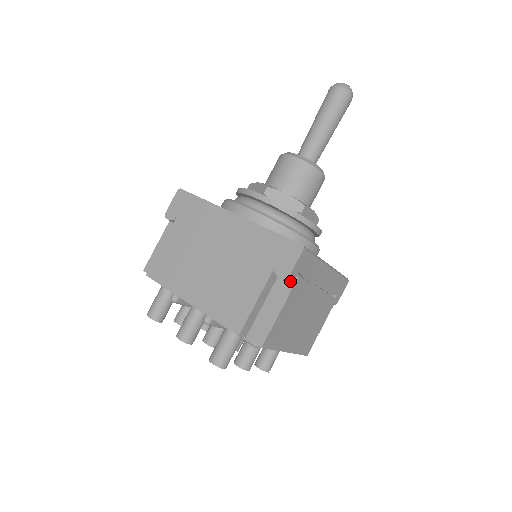
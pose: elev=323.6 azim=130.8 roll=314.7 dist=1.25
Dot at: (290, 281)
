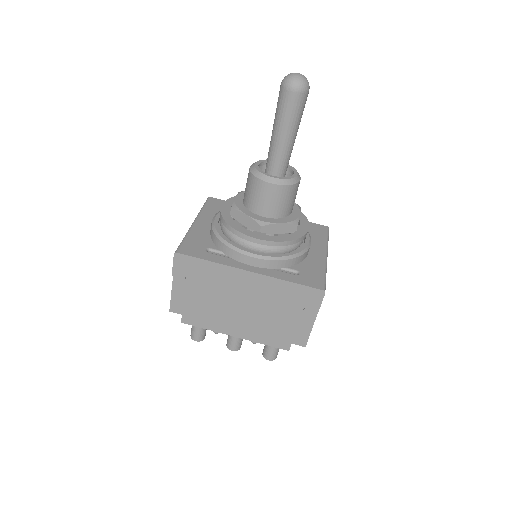
Dot at: occluded
